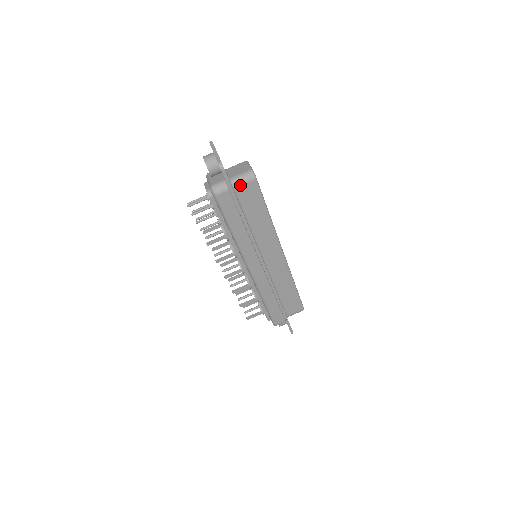
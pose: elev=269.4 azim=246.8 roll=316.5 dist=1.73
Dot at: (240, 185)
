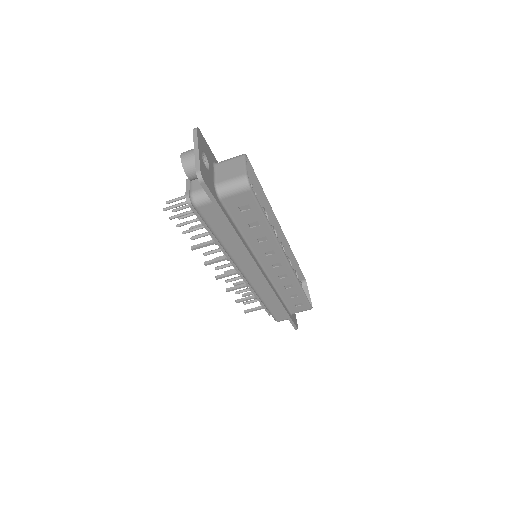
Dot at: (229, 195)
